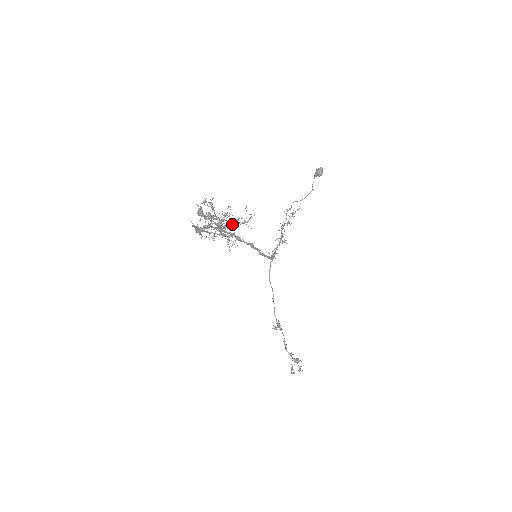
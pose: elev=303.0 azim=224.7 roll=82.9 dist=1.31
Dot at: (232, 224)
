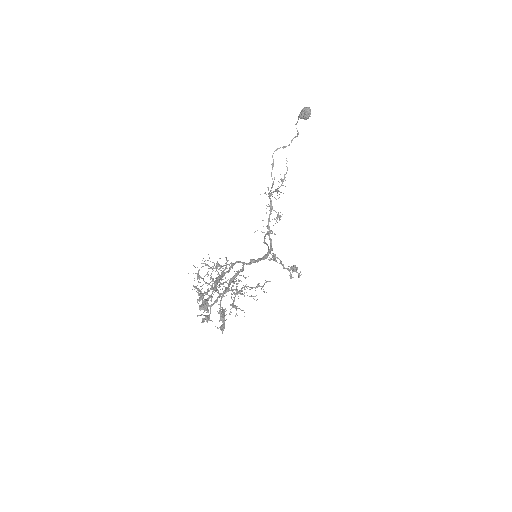
Dot at: occluded
